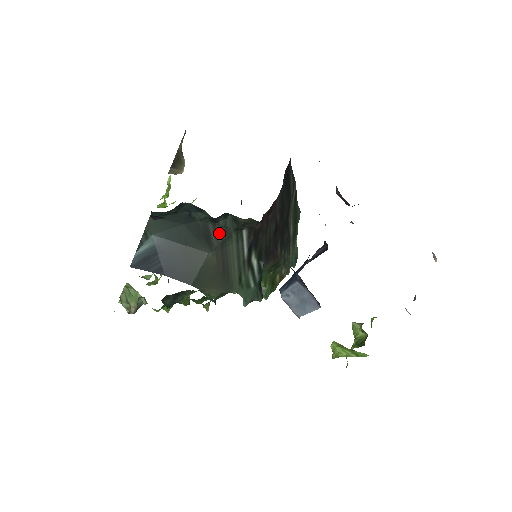
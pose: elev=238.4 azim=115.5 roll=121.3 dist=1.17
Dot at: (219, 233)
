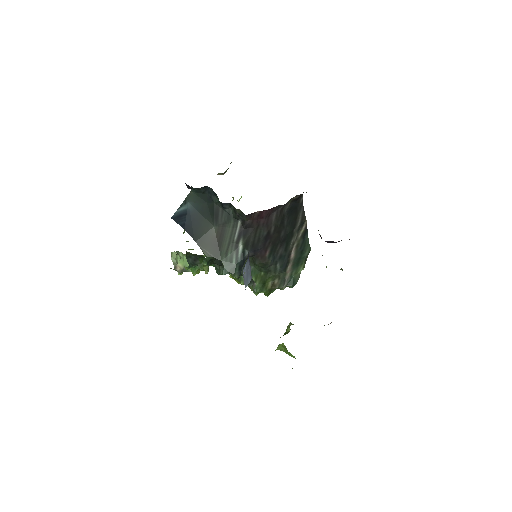
Dot at: (224, 216)
